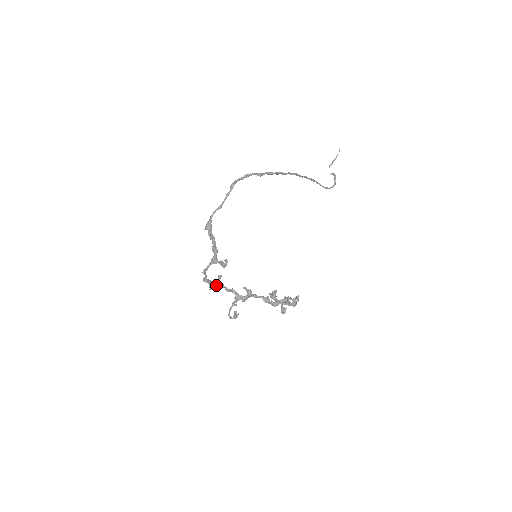
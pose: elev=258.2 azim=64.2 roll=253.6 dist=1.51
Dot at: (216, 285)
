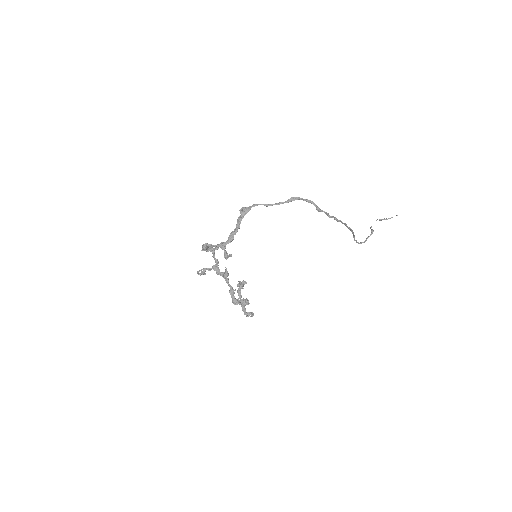
Dot at: (209, 250)
